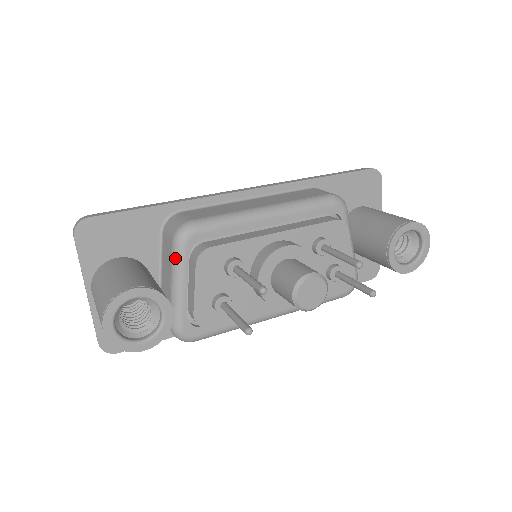
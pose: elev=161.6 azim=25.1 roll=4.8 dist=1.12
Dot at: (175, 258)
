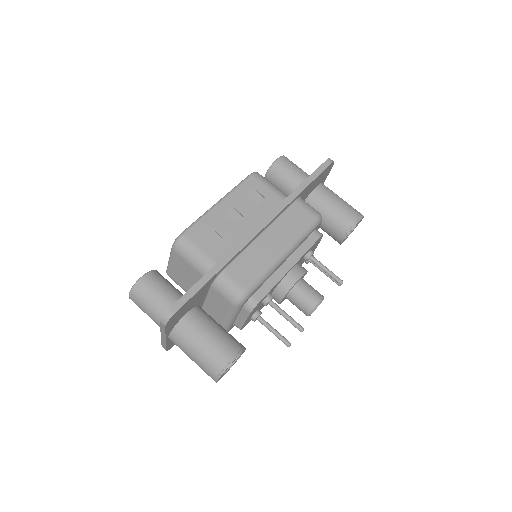
Dot at: (234, 311)
